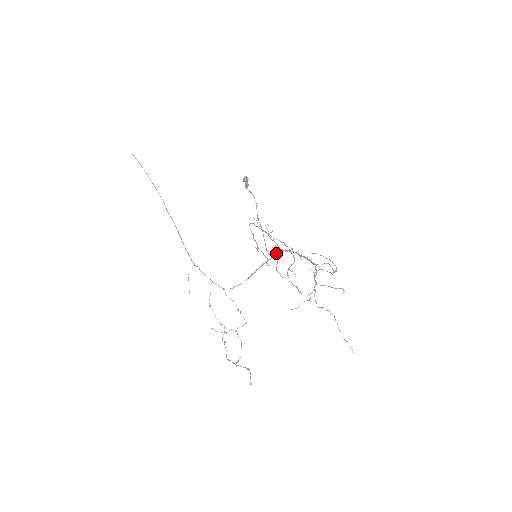
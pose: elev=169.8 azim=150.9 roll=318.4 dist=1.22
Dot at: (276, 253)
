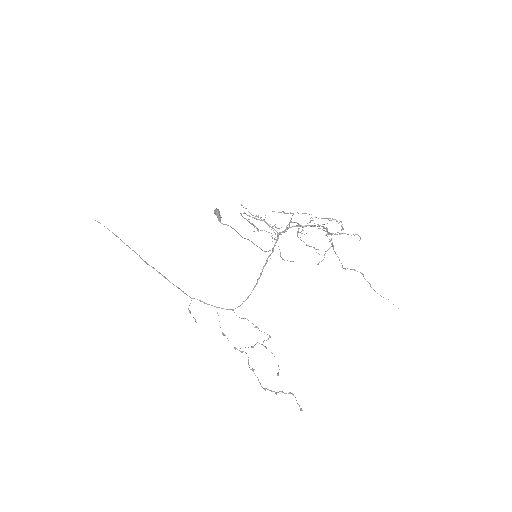
Dot at: (276, 241)
